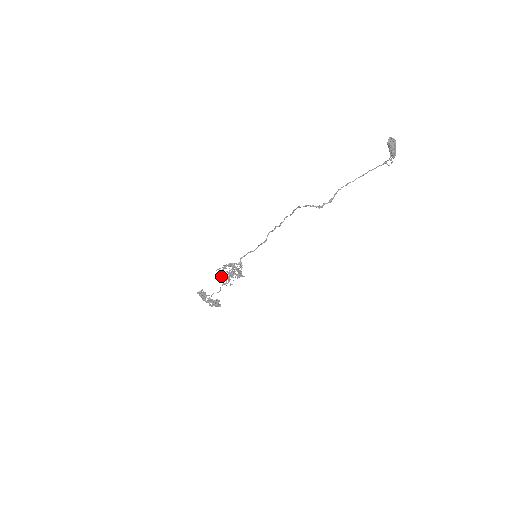
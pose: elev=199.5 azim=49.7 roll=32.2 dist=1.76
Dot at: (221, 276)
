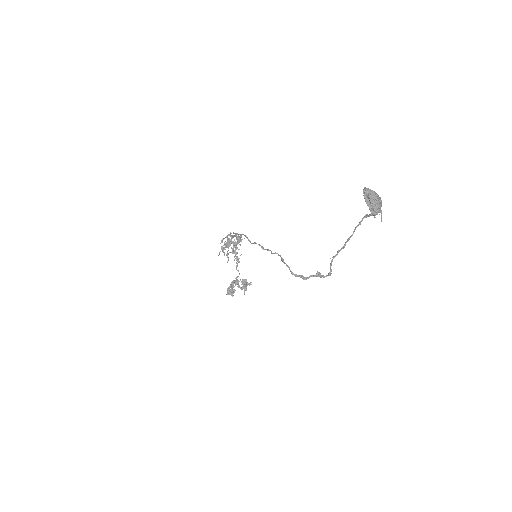
Dot at: (228, 259)
